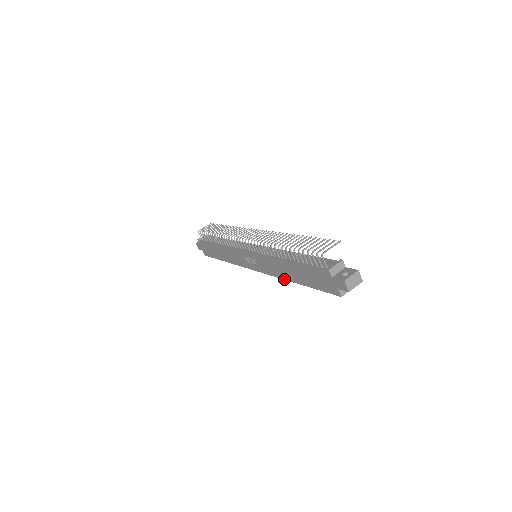
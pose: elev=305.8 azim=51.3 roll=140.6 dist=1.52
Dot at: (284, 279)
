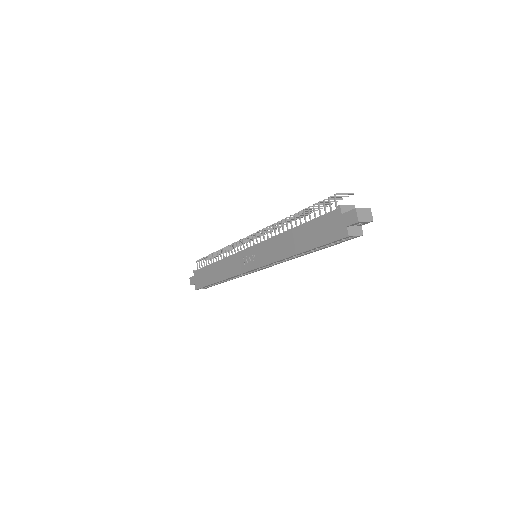
Dot at: (284, 258)
